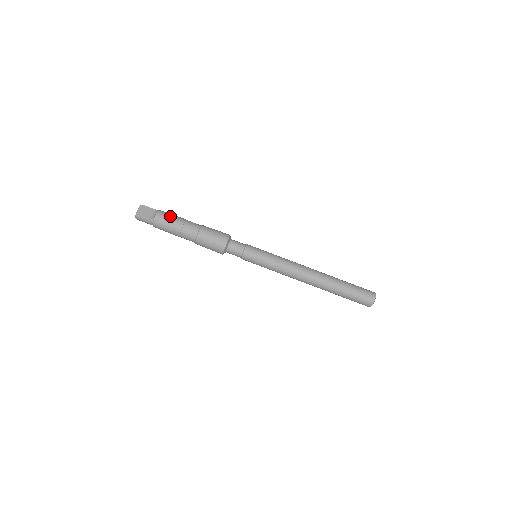
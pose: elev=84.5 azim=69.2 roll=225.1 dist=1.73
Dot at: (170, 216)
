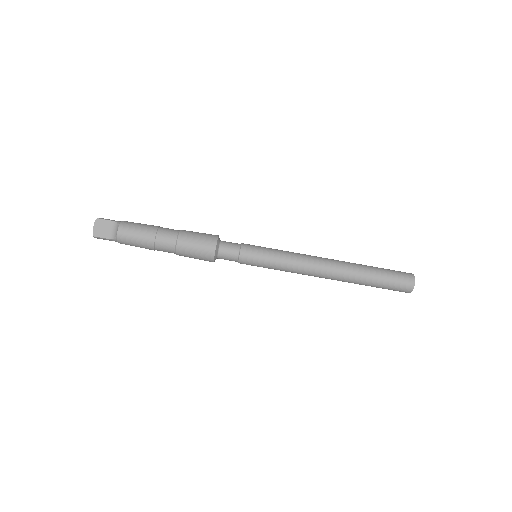
Dot at: (136, 230)
